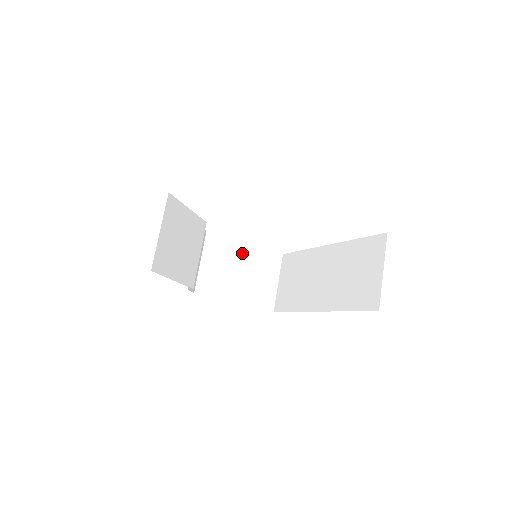
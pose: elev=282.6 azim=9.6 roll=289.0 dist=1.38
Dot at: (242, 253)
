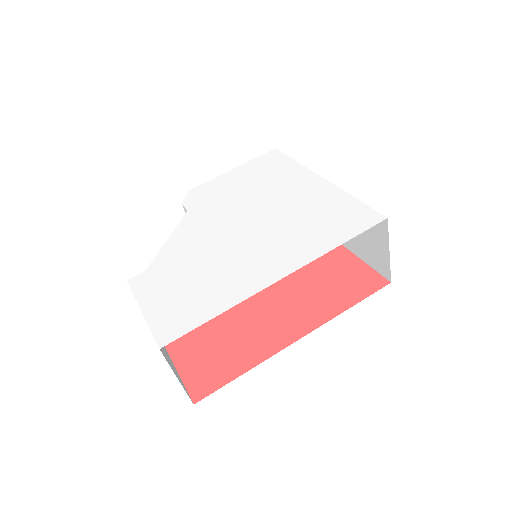
Dot at: occluded
